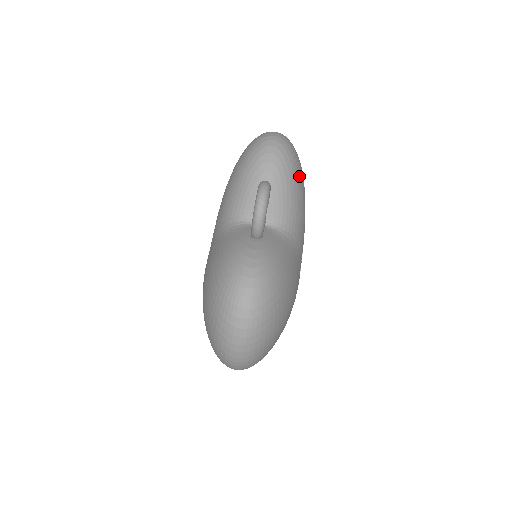
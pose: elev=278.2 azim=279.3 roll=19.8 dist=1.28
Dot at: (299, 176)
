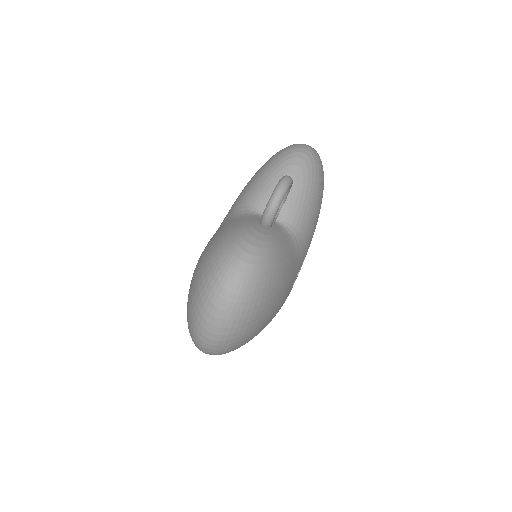
Dot at: (320, 190)
